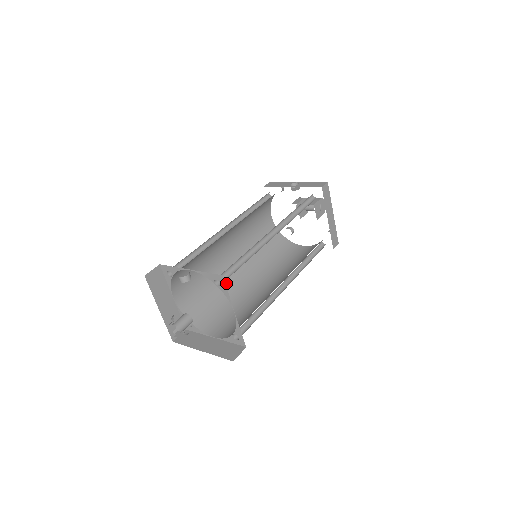
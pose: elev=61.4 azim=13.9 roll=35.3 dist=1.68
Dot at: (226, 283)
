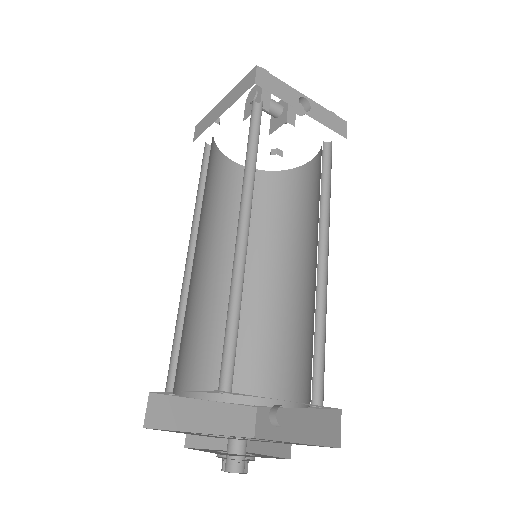
Dot at: (190, 287)
